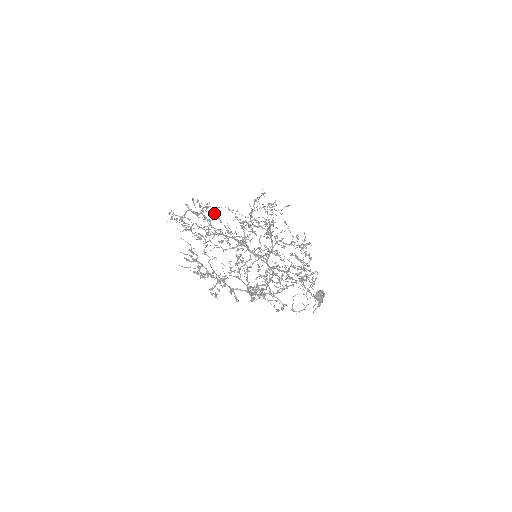
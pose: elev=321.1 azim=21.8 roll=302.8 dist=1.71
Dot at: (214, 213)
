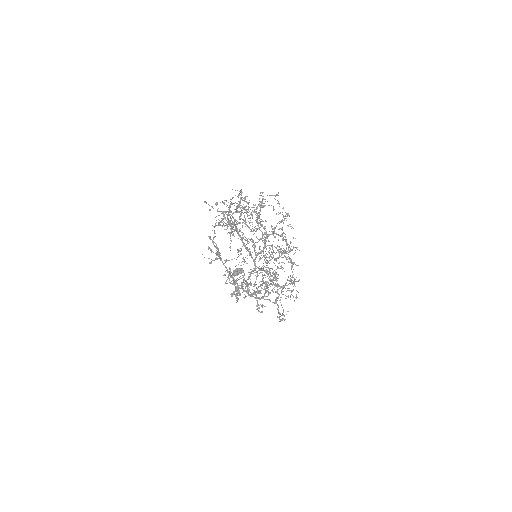
Dot at: (232, 197)
